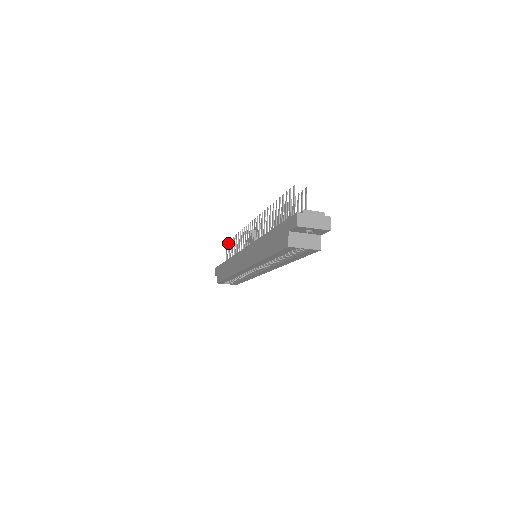
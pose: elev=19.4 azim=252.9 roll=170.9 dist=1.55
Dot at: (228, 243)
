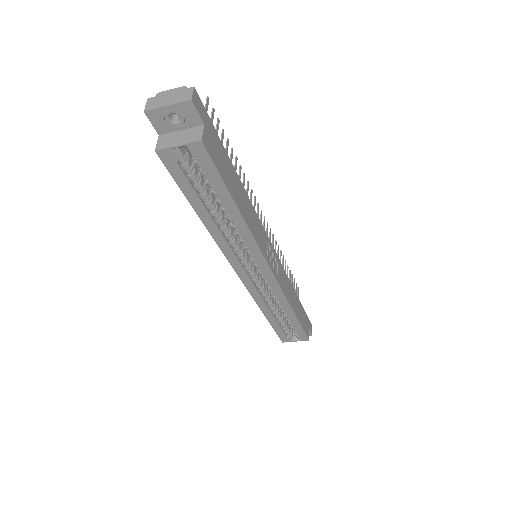
Dot at: occluded
